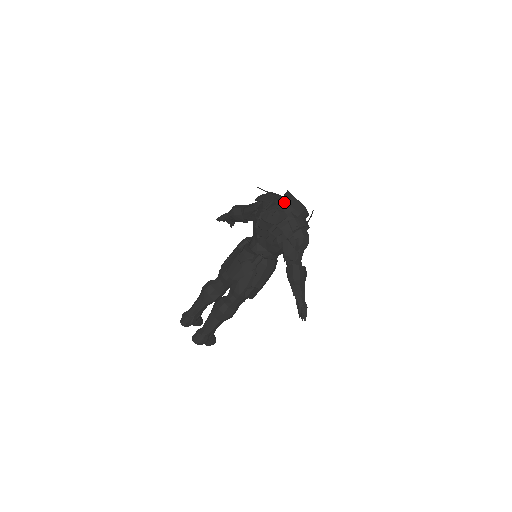
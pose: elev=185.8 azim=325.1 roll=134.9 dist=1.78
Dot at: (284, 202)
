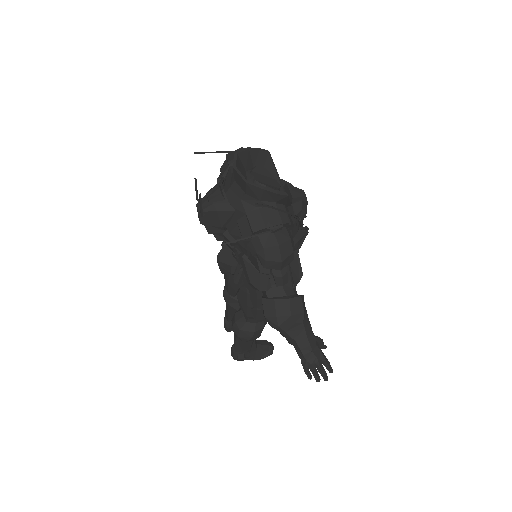
Dot at: (232, 178)
